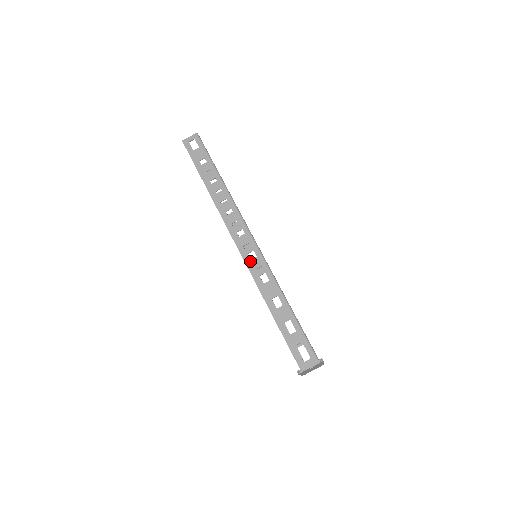
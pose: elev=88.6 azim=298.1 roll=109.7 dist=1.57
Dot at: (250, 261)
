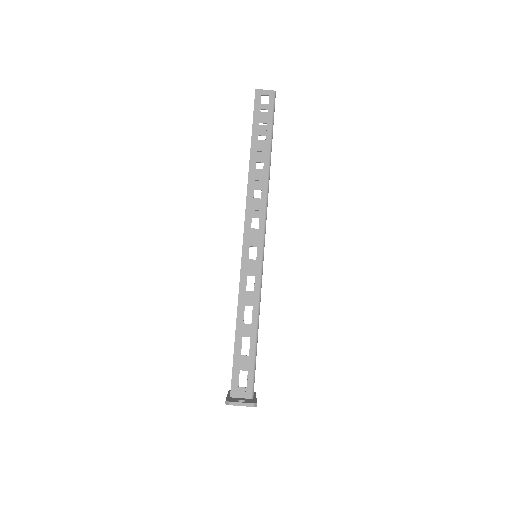
Dot at: (247, 260)
